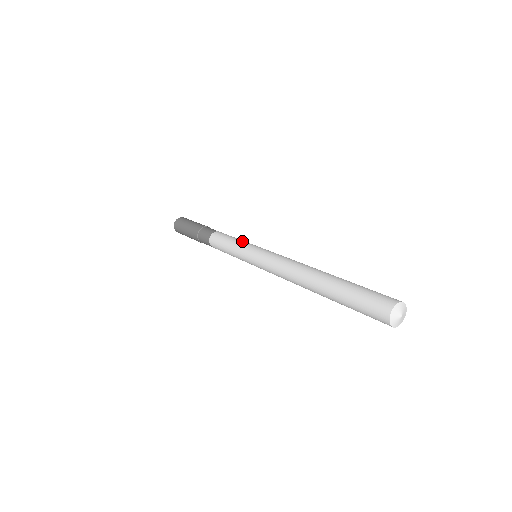
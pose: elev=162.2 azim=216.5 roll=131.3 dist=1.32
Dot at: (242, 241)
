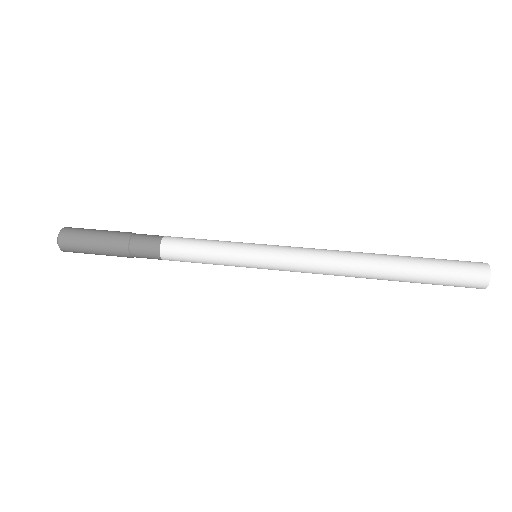
Dot at: (228, 241)
